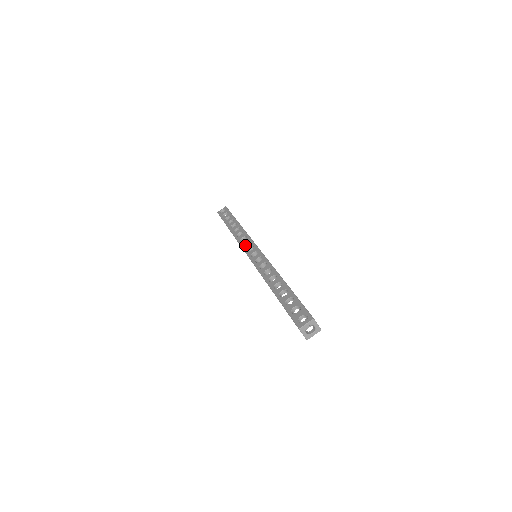
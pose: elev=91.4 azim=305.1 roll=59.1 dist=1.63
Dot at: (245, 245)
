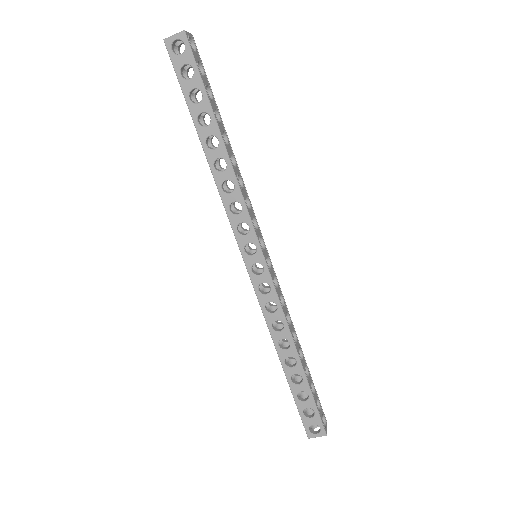
Dot at: (238, 224)
